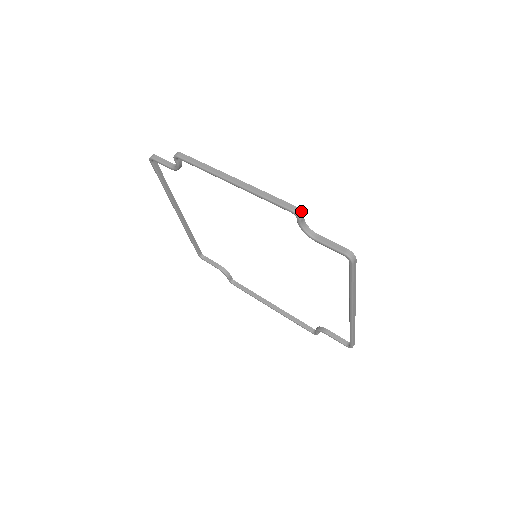
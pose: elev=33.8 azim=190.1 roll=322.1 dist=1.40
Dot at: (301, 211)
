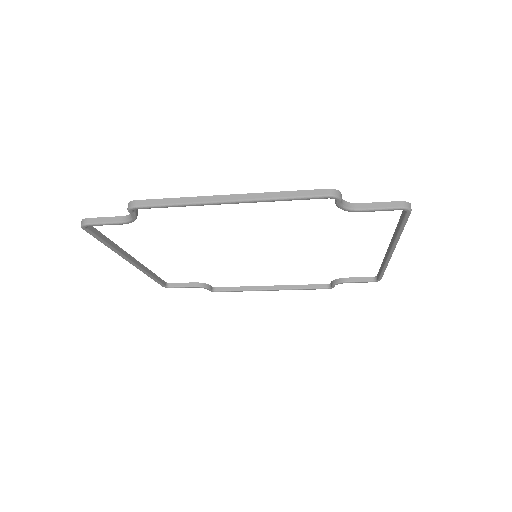
Dot at: (338, 190)
